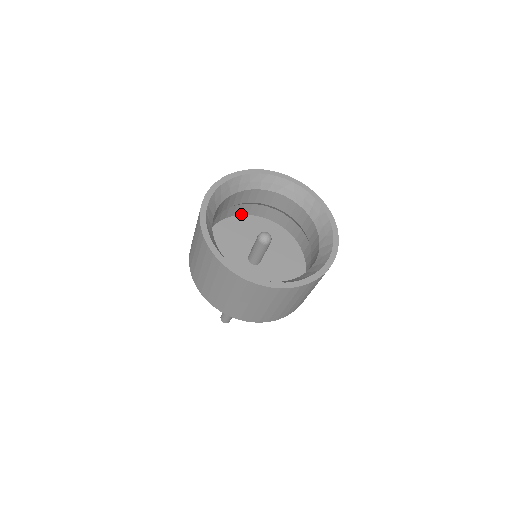
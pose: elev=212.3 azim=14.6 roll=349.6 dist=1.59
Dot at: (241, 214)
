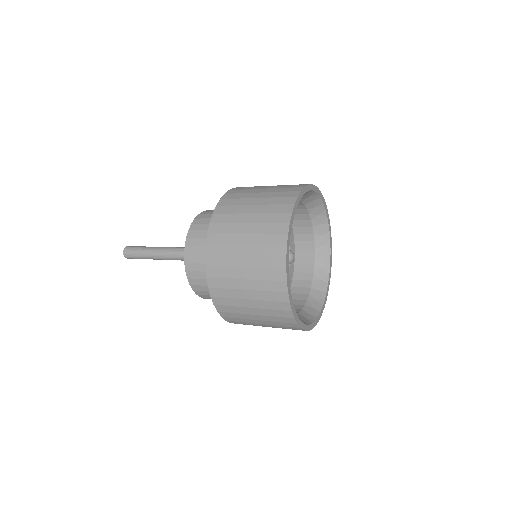
Dot at: occluded
